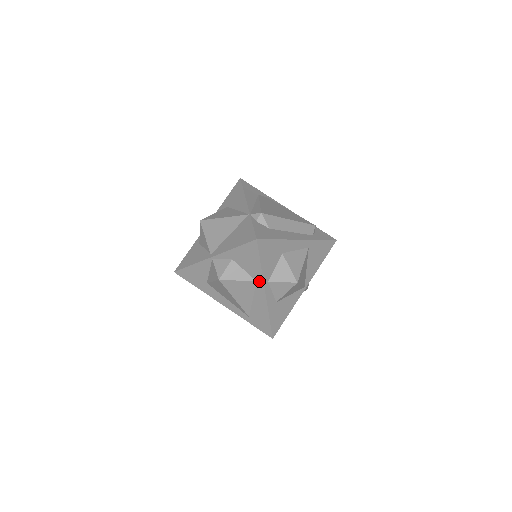
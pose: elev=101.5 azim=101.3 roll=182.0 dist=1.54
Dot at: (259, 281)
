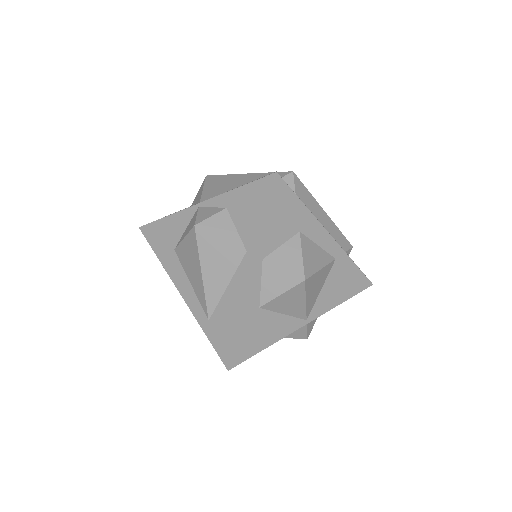
Dot at: (250, 251)
